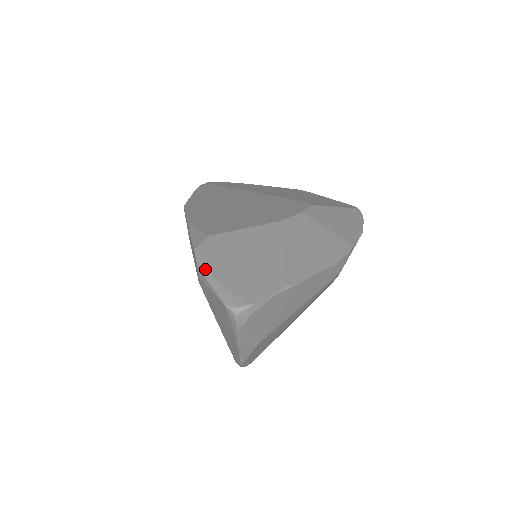
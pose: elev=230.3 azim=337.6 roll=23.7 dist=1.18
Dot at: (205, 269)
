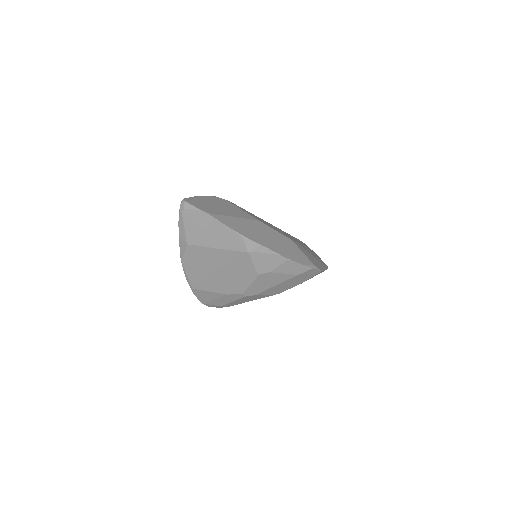
Dot at: (202, 196)
